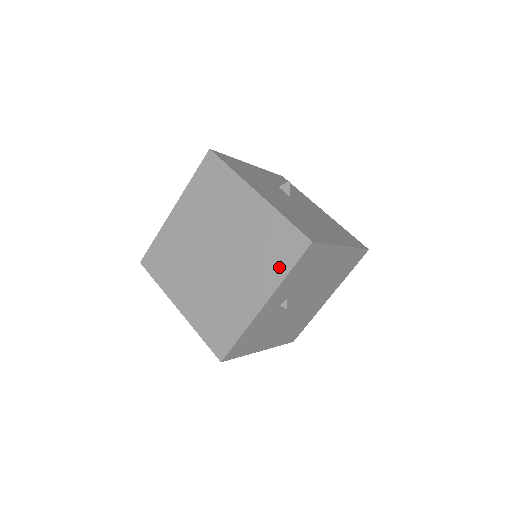
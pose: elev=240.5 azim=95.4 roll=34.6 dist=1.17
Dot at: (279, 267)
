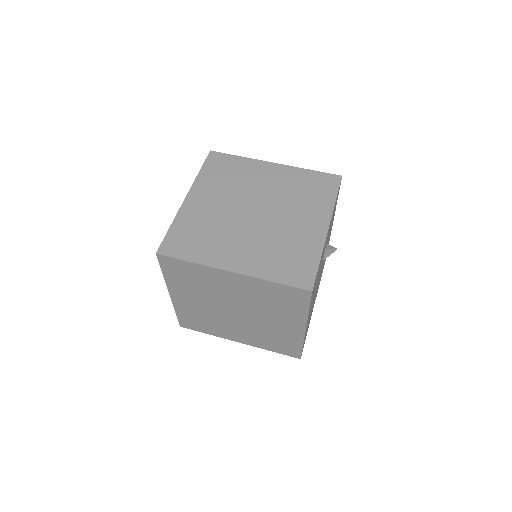
Dot at: (269, 347)
